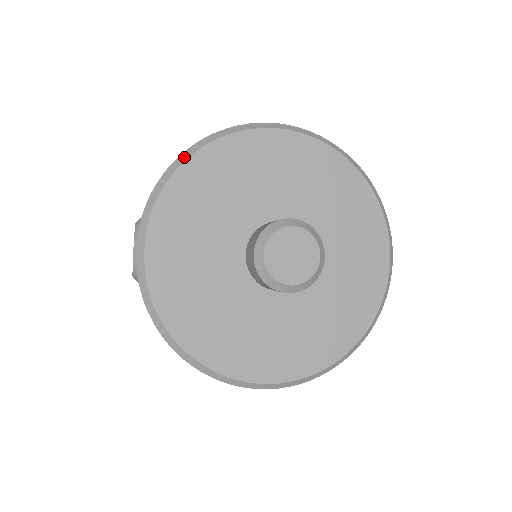
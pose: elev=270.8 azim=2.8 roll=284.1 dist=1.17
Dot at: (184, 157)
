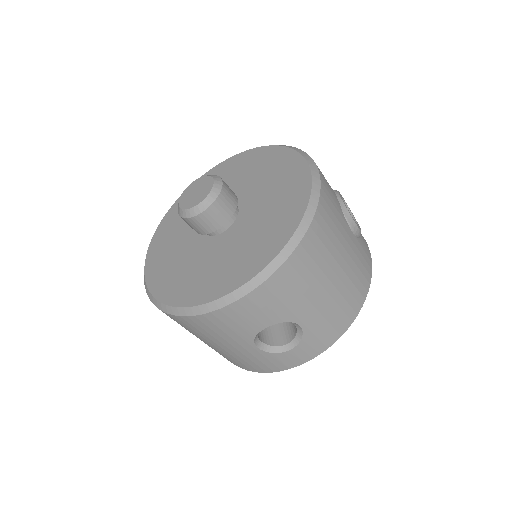
Dot at: (165, 216)
